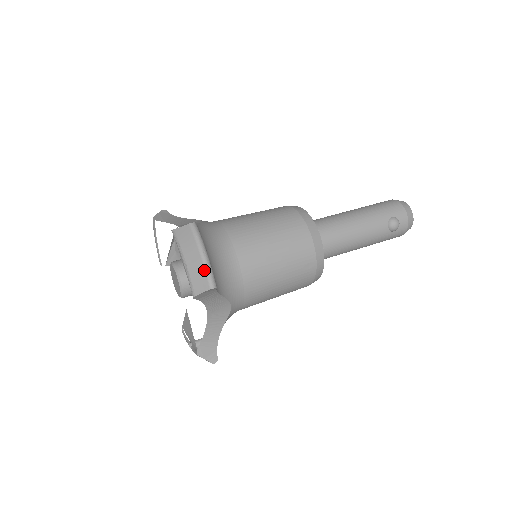
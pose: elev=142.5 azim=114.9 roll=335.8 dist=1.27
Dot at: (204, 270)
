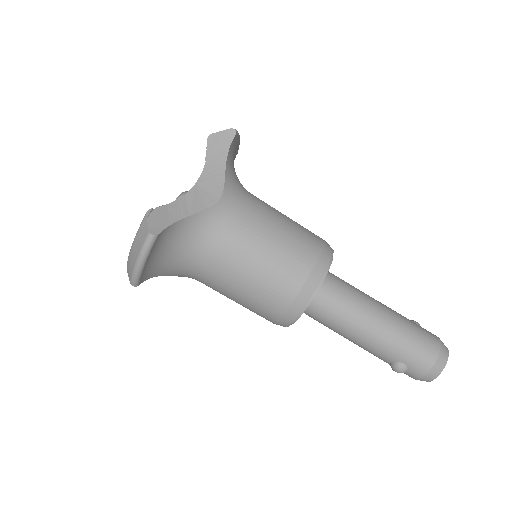
Dot at: (132, 272)
